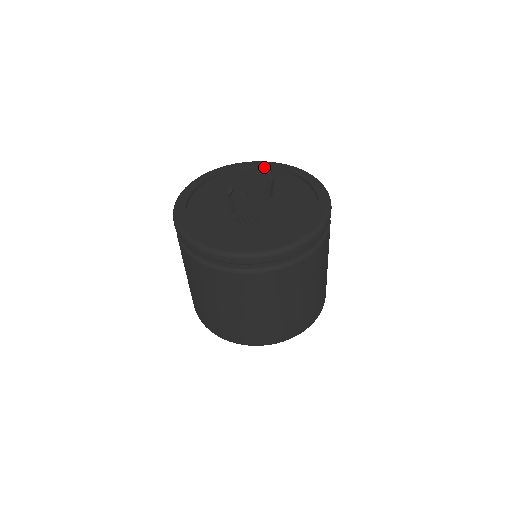
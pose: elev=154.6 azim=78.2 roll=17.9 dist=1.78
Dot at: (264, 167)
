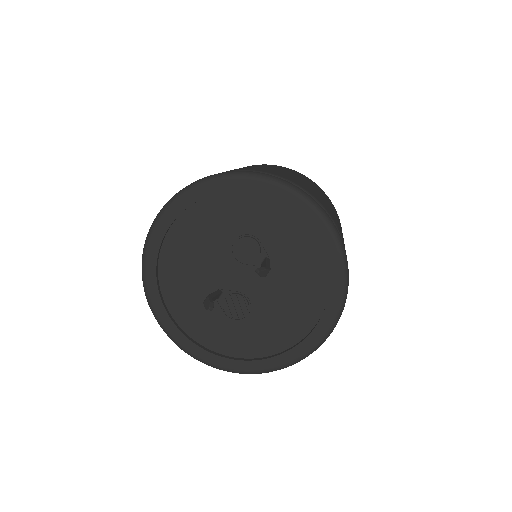
Dot at: (259, 192)
